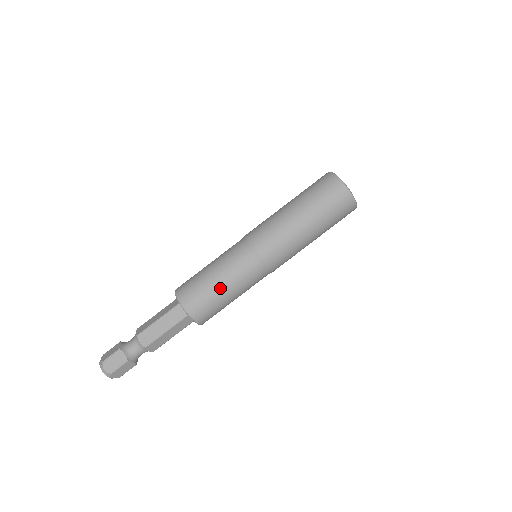
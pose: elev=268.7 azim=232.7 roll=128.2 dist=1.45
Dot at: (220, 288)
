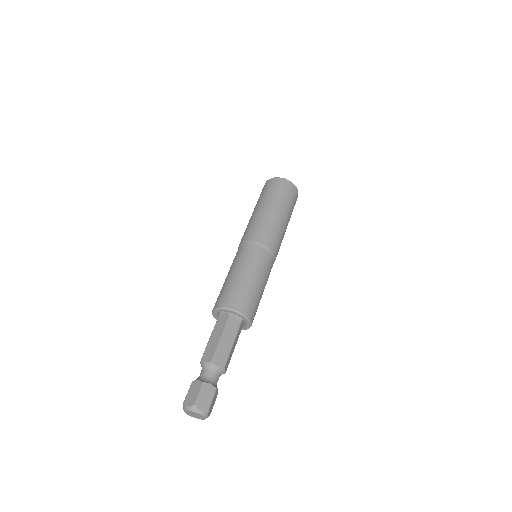
Dot at: (257, 285)
